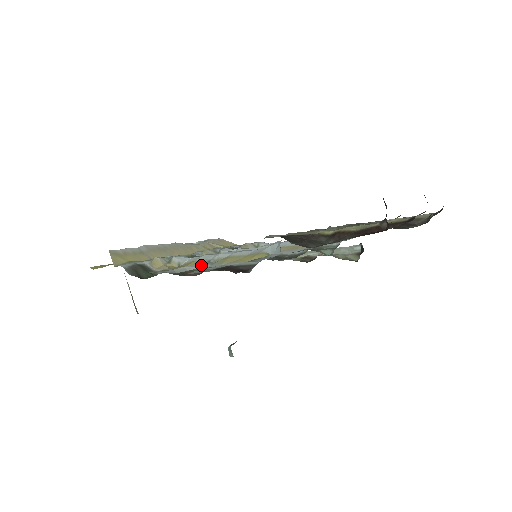
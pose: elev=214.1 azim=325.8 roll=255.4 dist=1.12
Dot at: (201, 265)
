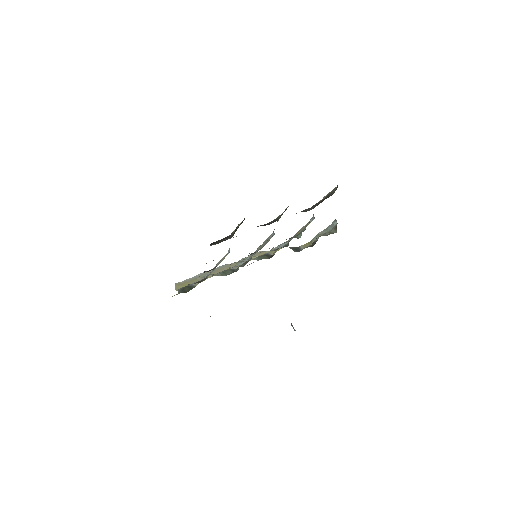
Dot at: occluded
